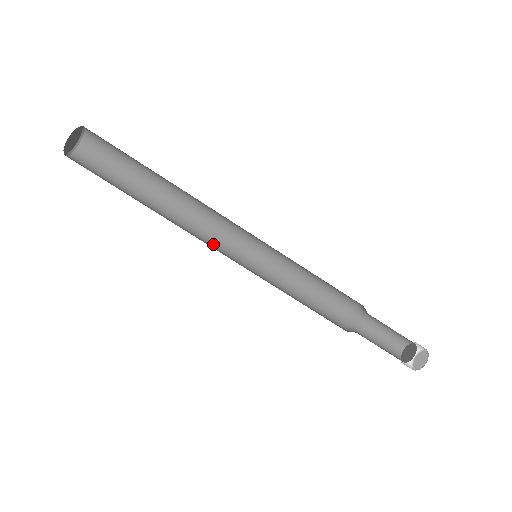
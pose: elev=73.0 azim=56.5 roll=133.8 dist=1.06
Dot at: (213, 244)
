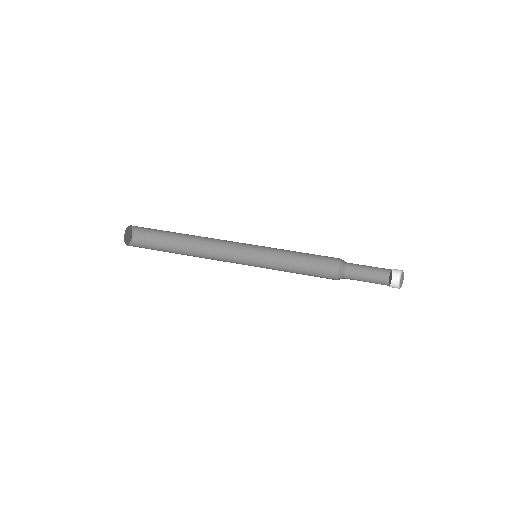
Dot at: occluded
